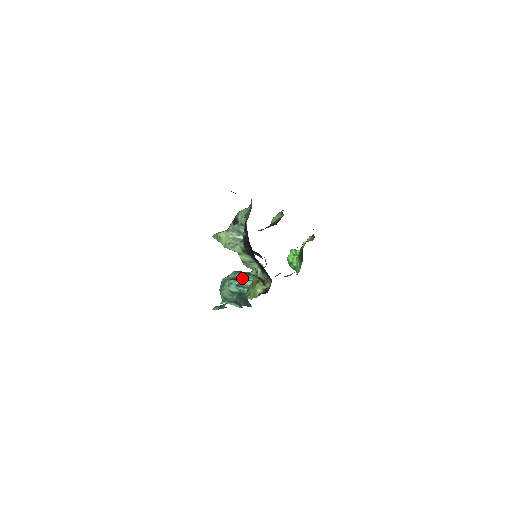
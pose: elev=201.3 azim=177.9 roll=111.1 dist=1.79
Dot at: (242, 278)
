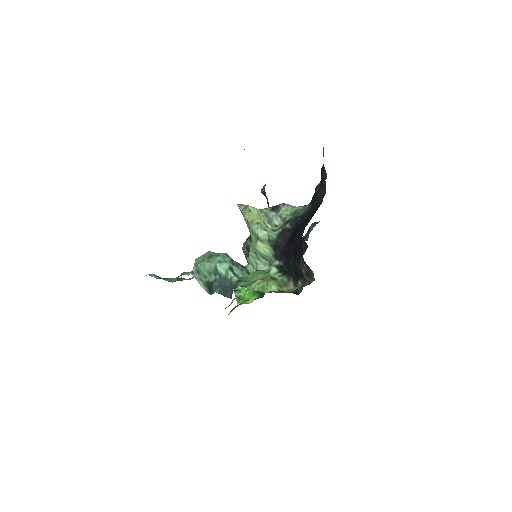
Dot at: (237, 265)
